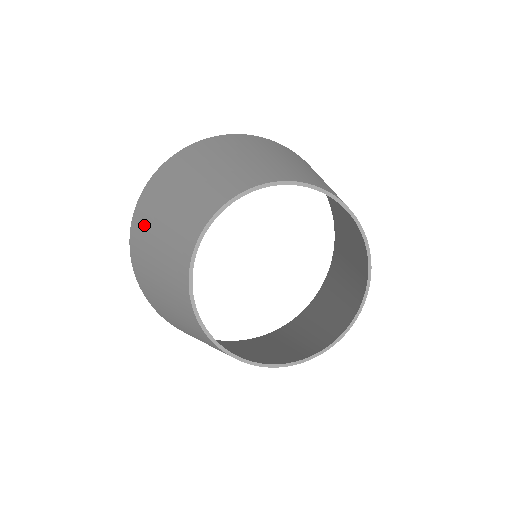
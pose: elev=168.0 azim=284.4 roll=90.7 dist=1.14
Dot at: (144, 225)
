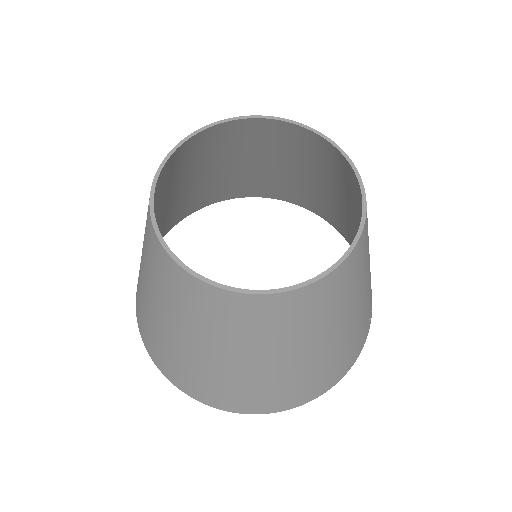
Dot at: occluded
